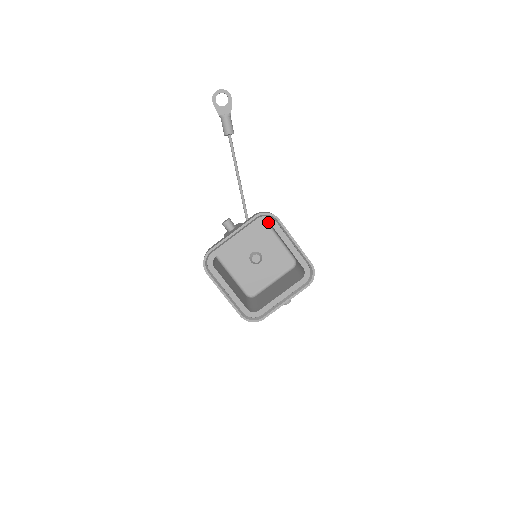
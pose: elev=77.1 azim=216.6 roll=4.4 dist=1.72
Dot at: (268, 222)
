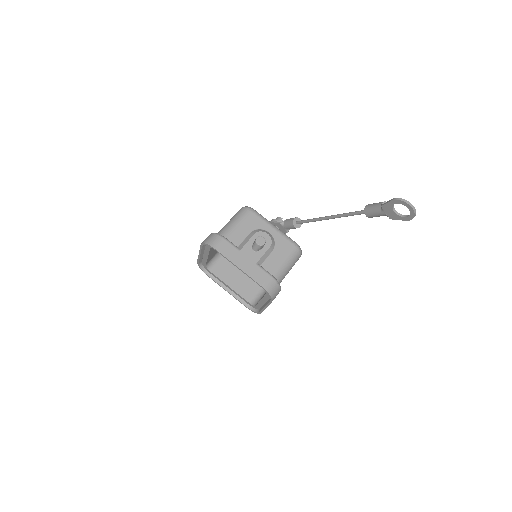
Dot at: (266, 292)
